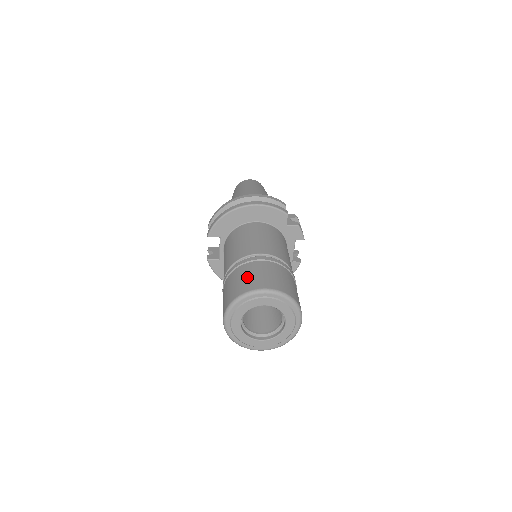
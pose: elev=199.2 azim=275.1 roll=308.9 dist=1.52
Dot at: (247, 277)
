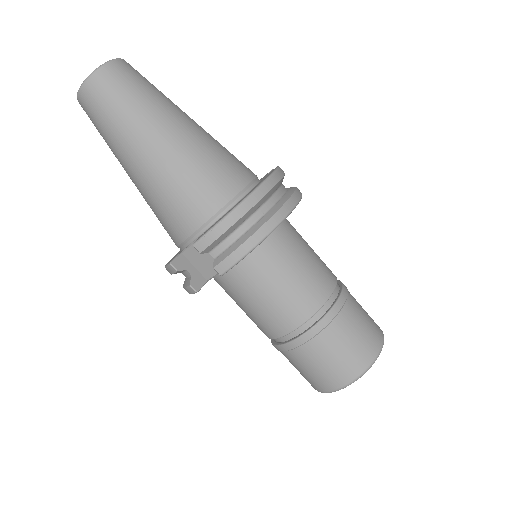
Dot at: (356, 340)
